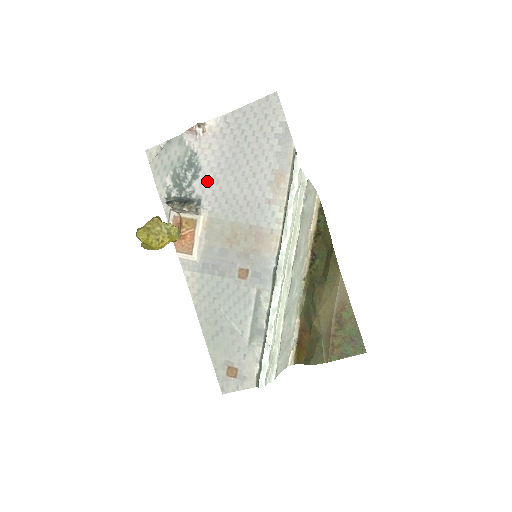
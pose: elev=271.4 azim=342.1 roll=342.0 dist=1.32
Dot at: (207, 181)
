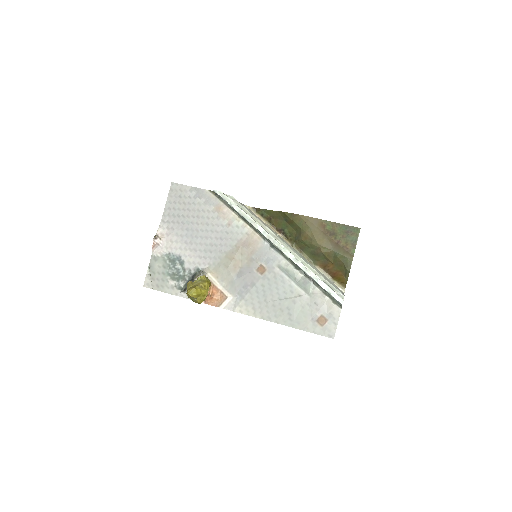
Dot at: (190, 257)
